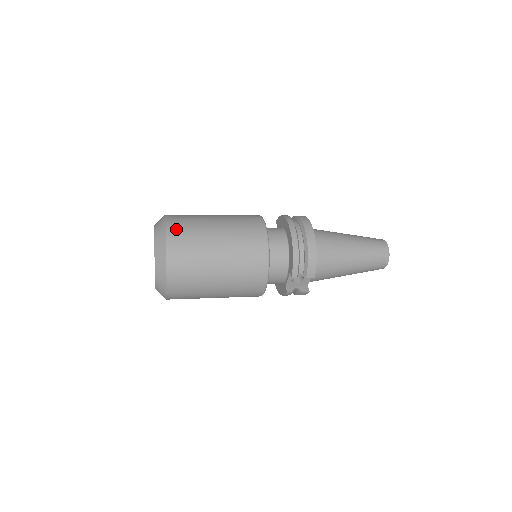
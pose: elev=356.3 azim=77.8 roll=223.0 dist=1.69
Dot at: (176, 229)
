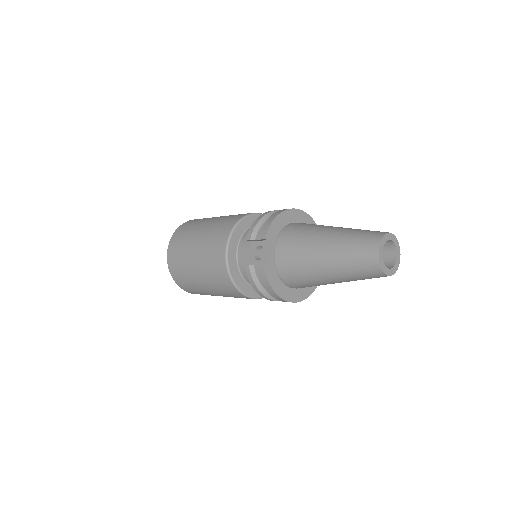
Dot at: occluded
